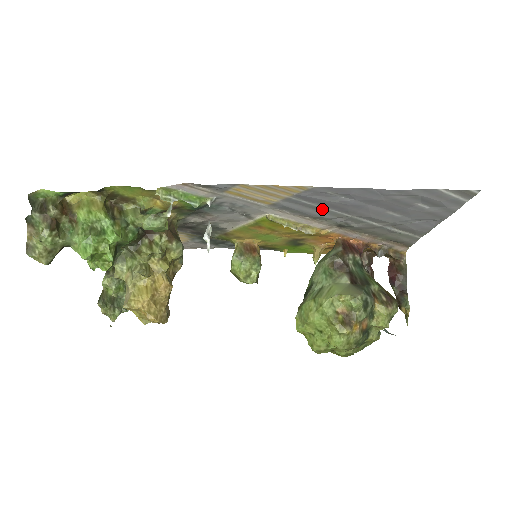
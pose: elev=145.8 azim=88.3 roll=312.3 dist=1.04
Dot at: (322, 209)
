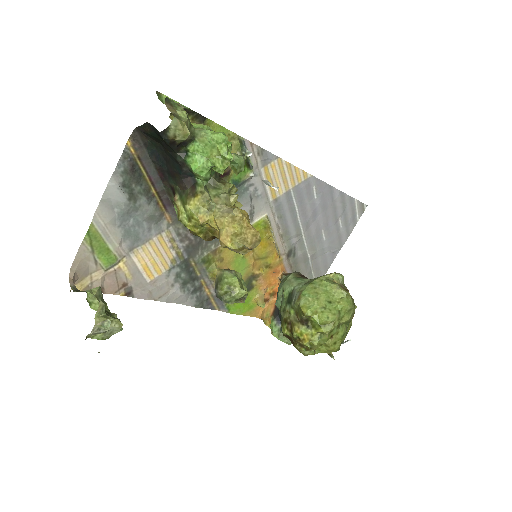
Dot at: (295, 217)
